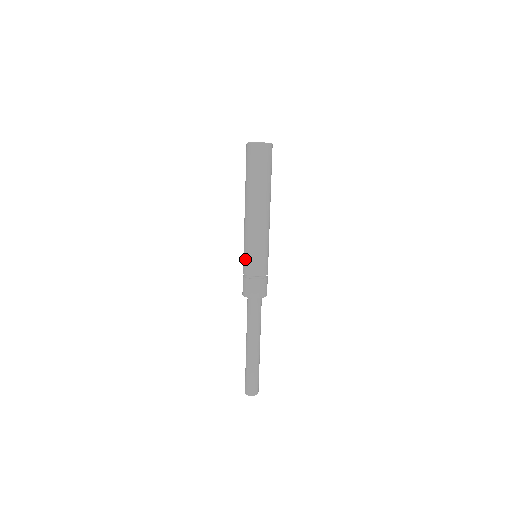
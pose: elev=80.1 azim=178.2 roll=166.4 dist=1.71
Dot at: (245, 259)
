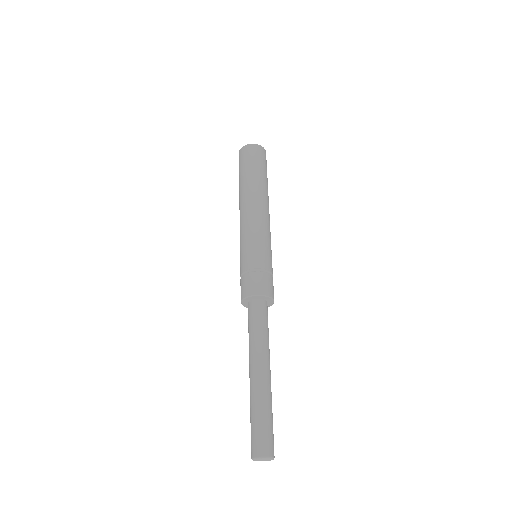
Dot at: occluded
